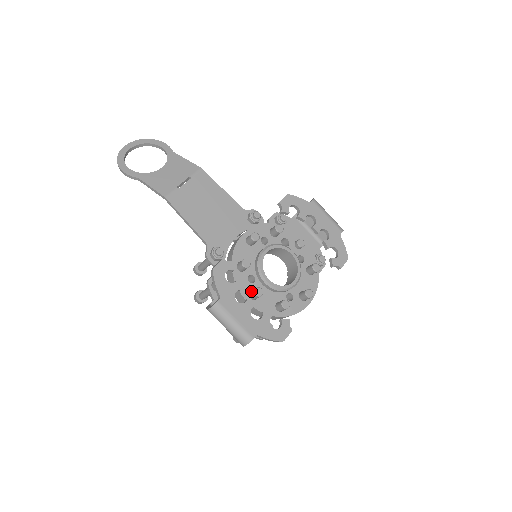
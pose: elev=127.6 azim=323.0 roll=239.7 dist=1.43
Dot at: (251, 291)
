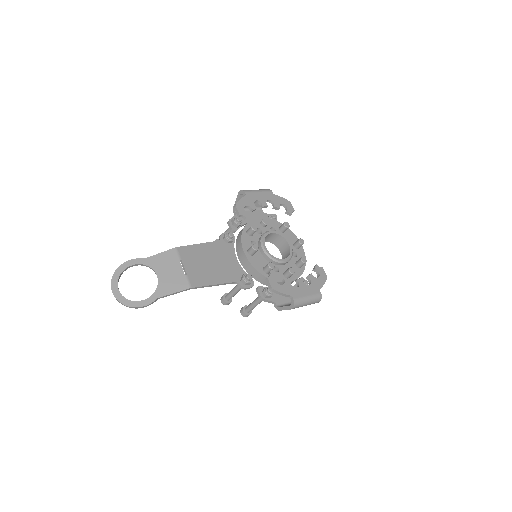
Dot at: (286, 275)
